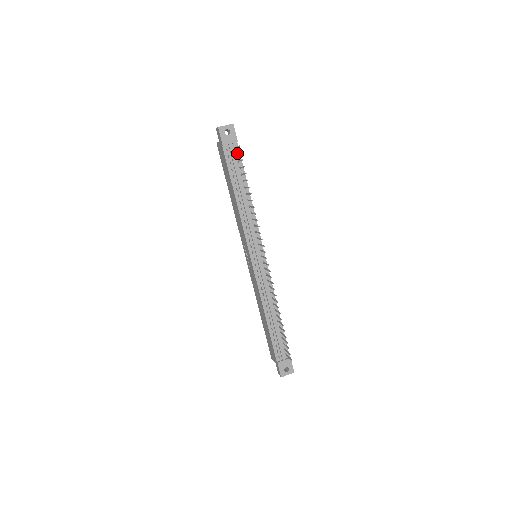
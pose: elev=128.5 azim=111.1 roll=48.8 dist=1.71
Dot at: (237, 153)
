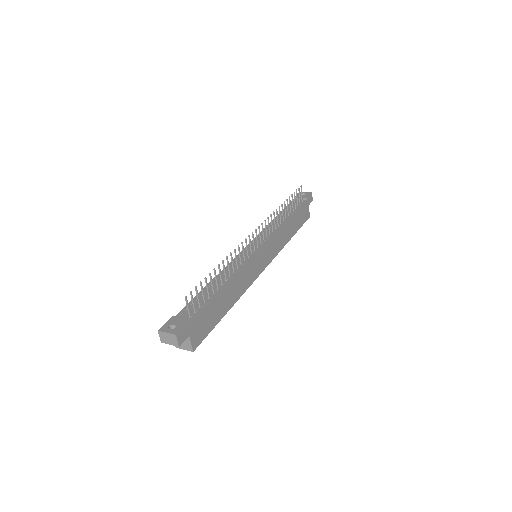
Dot at: (301, 203)
